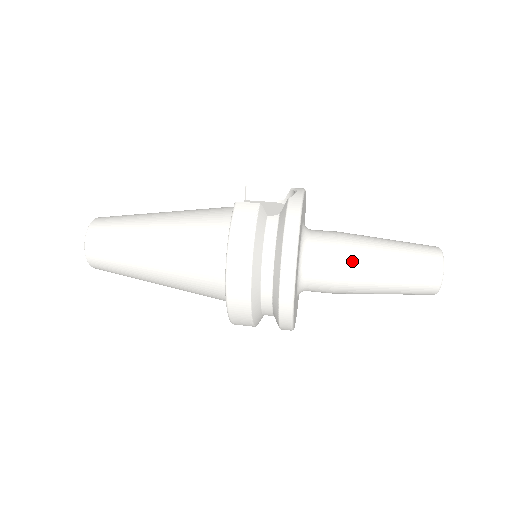
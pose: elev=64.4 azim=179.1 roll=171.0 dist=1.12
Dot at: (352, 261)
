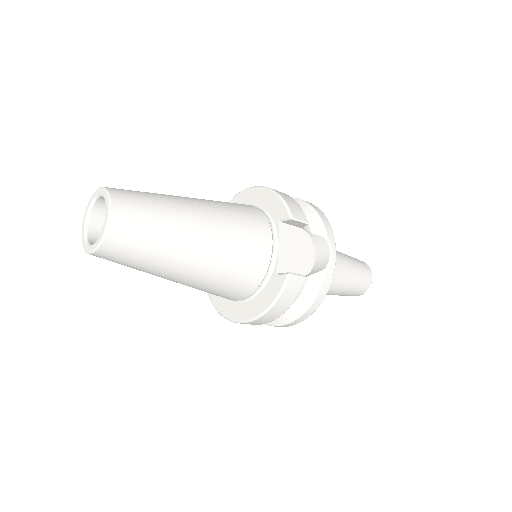
Dot at: occluded
